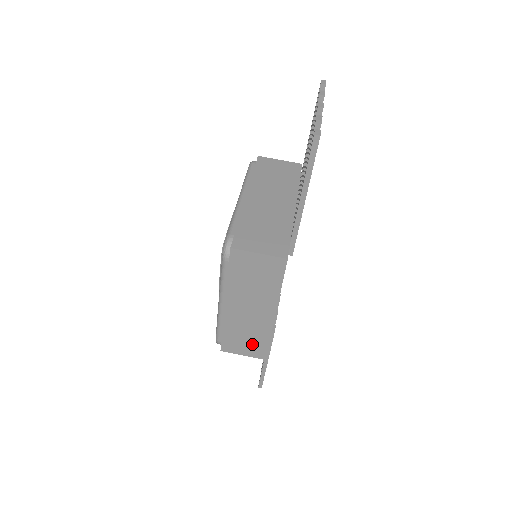
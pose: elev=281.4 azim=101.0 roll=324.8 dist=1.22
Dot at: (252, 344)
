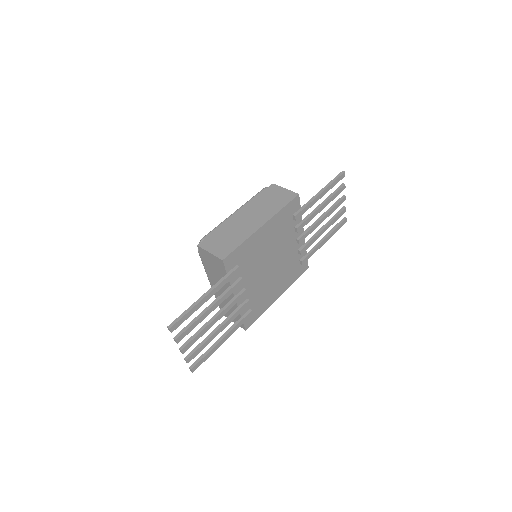
Dot at: (226, 244)
